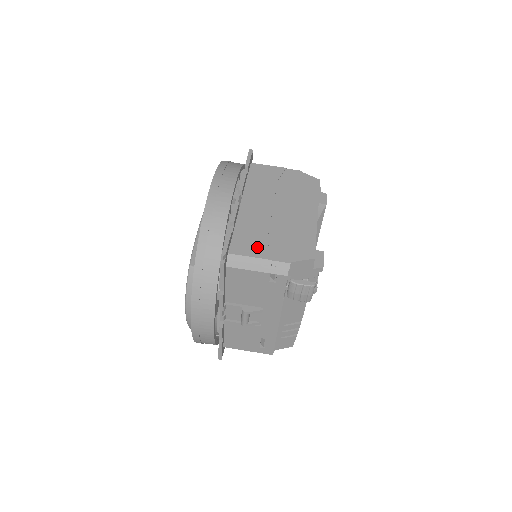
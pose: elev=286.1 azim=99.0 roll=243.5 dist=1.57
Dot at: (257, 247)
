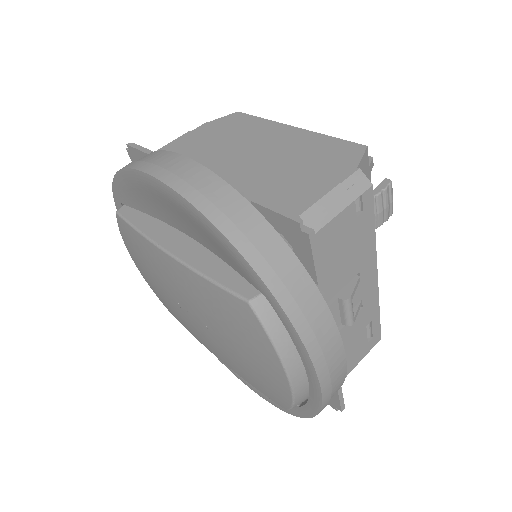
Dot at: (303, 190)
